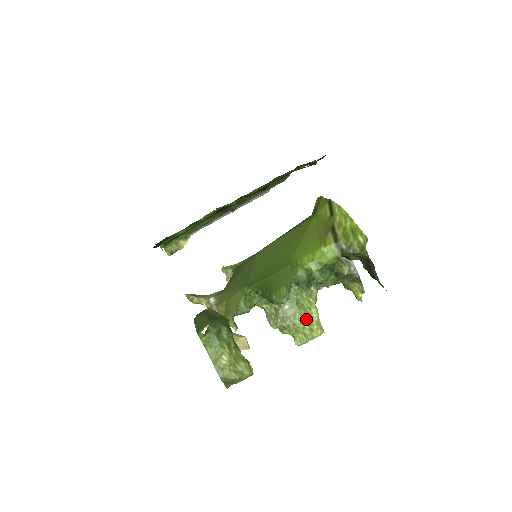
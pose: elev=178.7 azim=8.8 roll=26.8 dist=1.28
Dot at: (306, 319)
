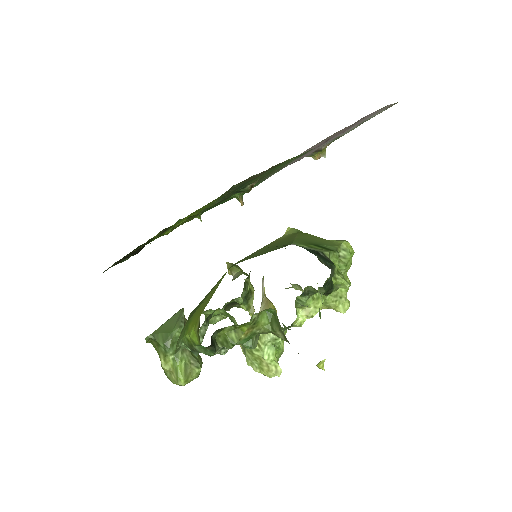
Dot at: (253, 357)
